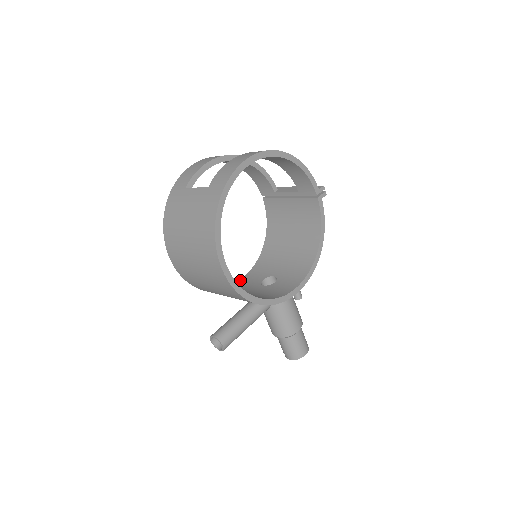
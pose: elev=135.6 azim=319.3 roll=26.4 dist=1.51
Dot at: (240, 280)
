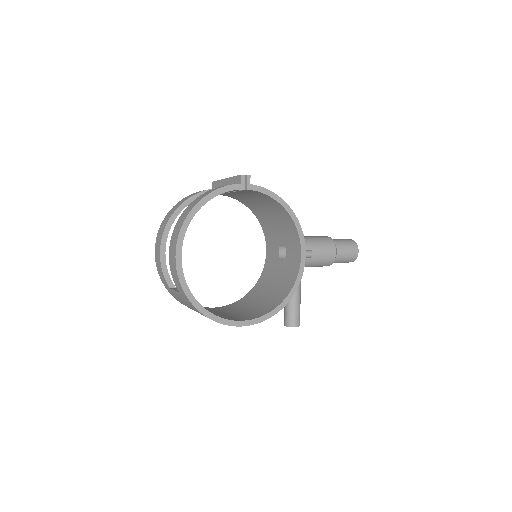
Dot at: (266, 257)
